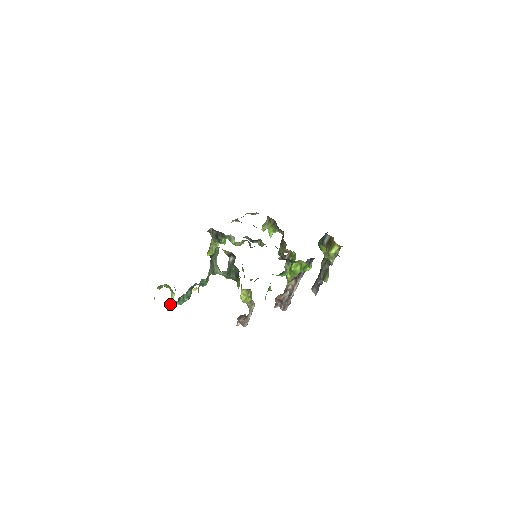
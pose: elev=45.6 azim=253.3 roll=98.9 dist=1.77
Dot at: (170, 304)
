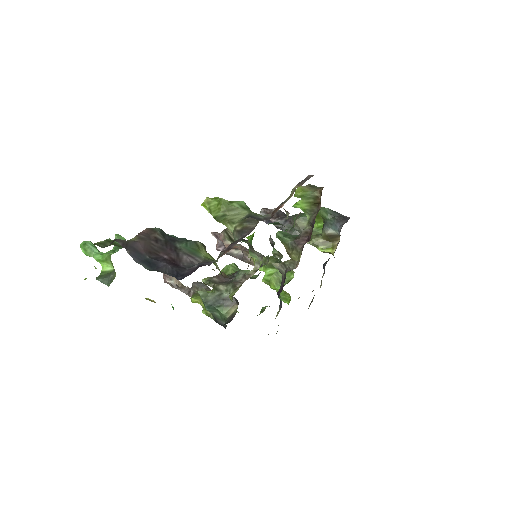
Dot at: occluded
